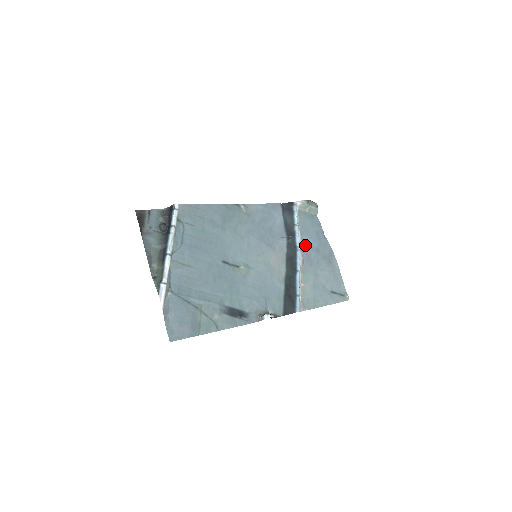
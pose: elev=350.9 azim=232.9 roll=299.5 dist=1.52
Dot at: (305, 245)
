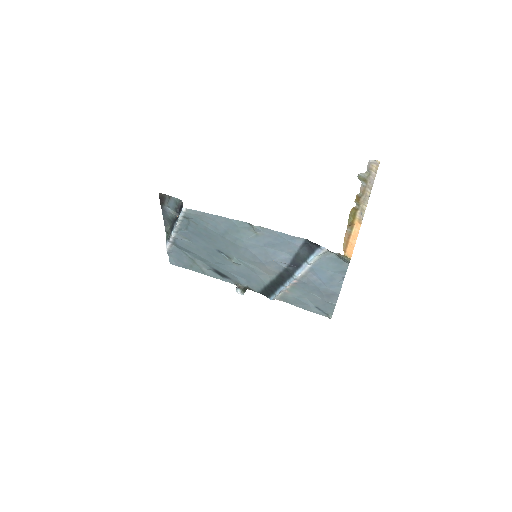
Dot at: (308, 276)
